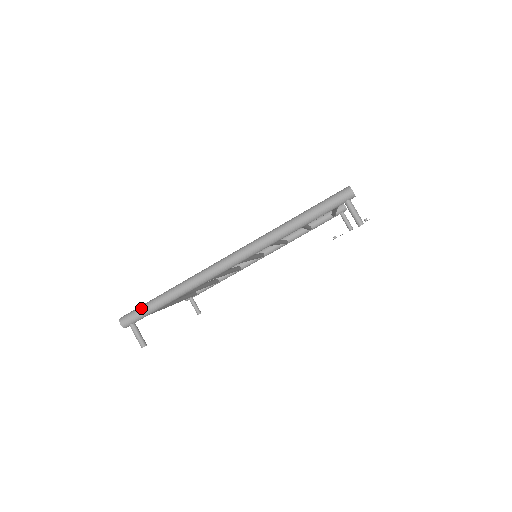
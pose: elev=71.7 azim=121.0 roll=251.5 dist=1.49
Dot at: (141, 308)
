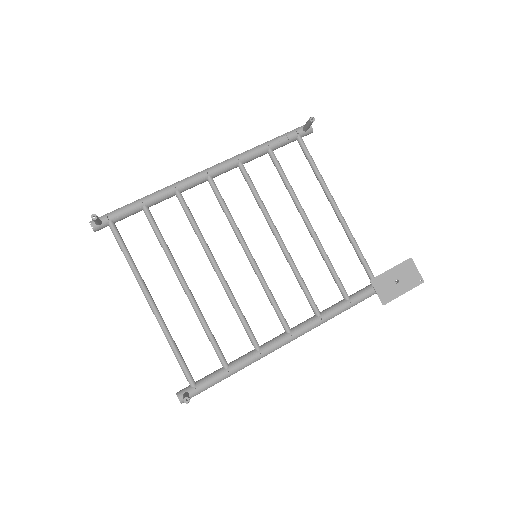
Dot at: occluded
